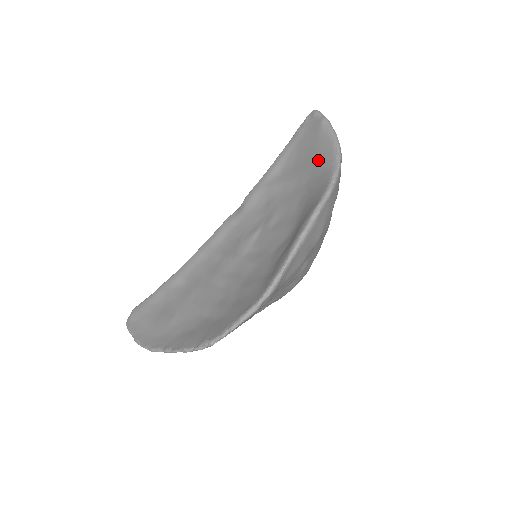
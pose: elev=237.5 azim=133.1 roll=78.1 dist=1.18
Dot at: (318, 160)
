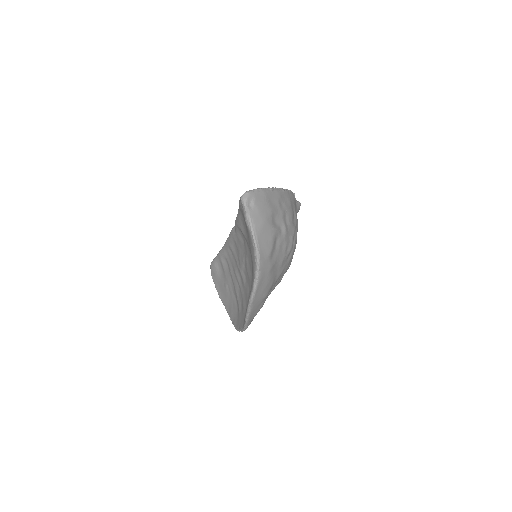
Dot at: (251, 249)
